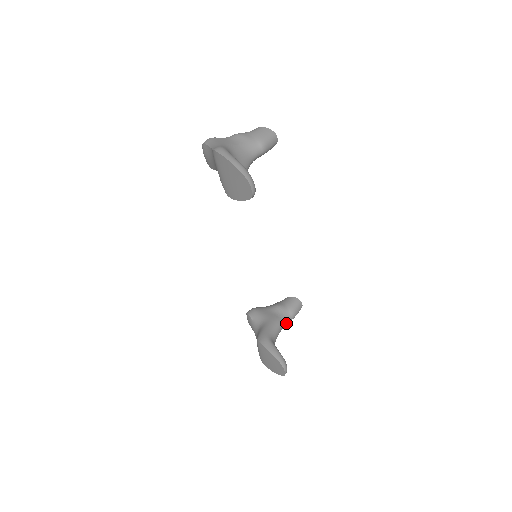
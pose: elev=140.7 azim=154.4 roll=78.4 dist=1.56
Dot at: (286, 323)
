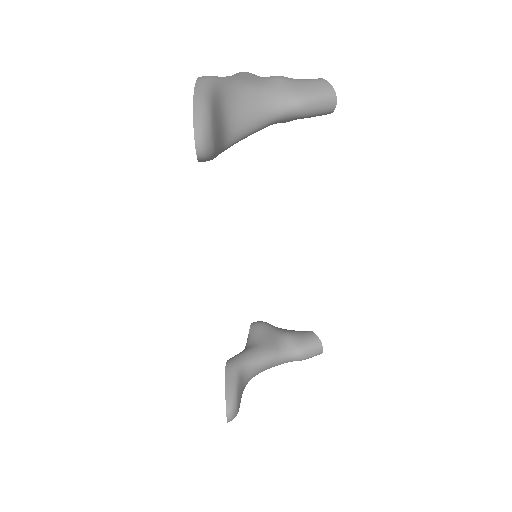
Dot at: (285, 361)
